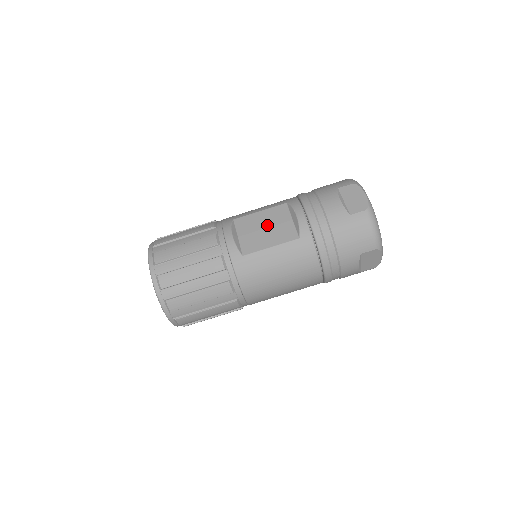
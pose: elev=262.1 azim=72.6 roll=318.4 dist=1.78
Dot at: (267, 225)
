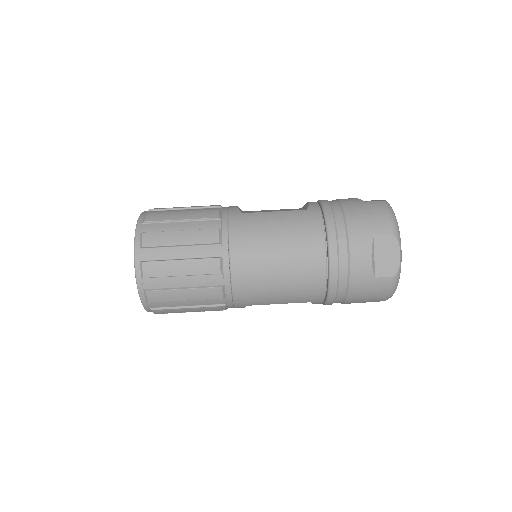
Dot at: occluded
